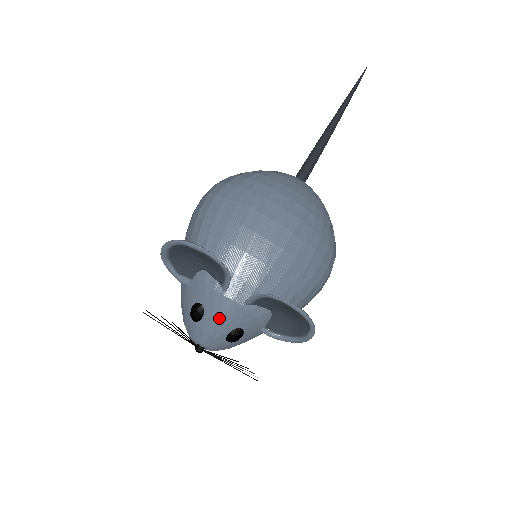
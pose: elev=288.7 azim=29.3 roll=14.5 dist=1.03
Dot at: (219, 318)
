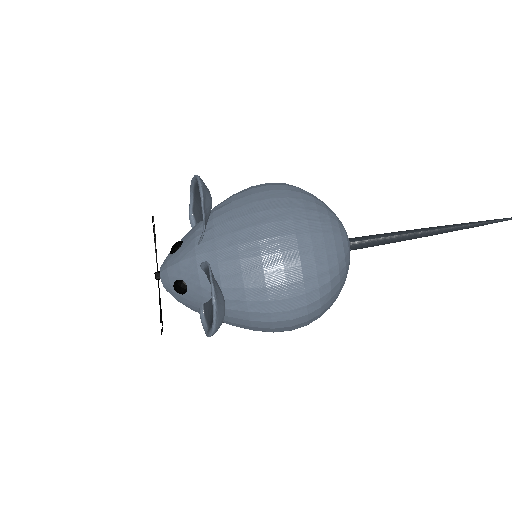
Dot at: (179, 260)
